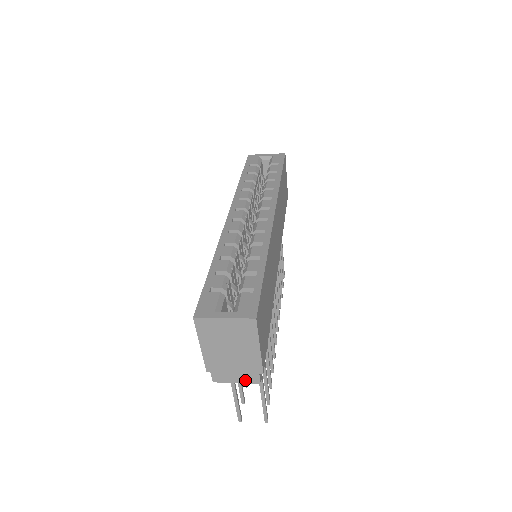
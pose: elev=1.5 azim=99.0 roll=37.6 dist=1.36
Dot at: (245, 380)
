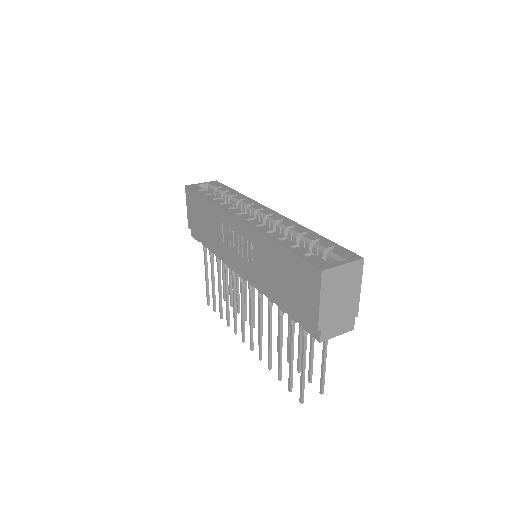
Dot at: (344, 330)
